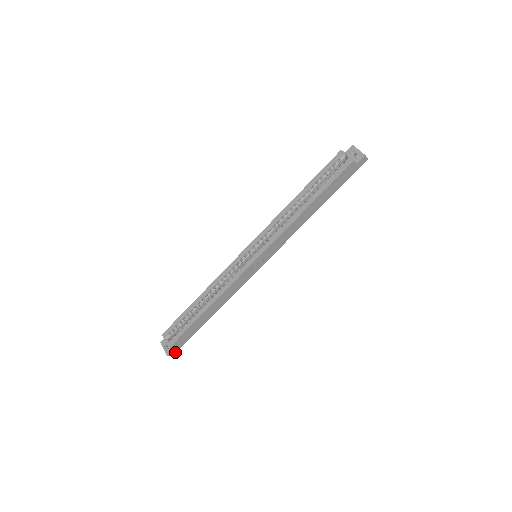
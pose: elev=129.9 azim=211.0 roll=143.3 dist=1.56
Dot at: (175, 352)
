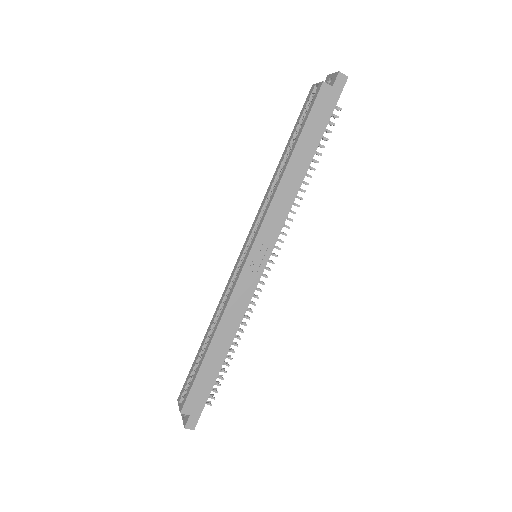
Dot at: (195, 422)
